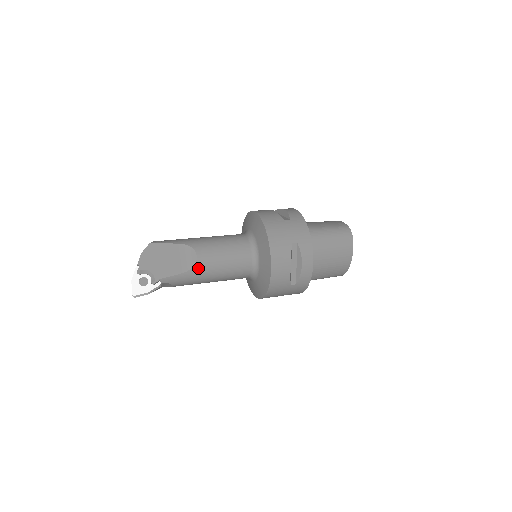
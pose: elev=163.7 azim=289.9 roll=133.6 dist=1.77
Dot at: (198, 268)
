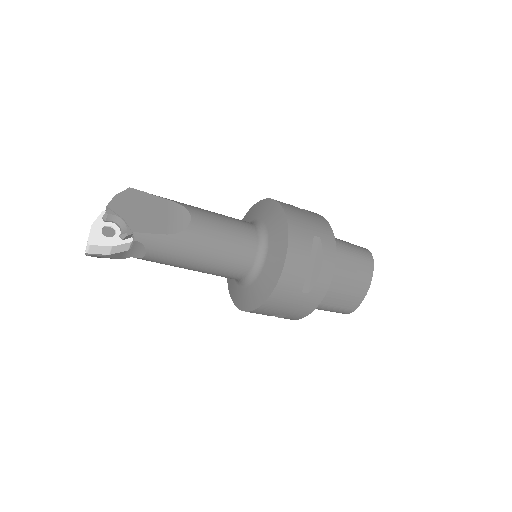
Dot at: (189, 235)
